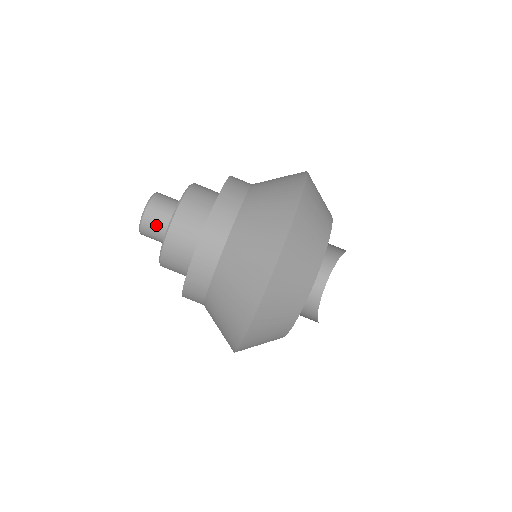
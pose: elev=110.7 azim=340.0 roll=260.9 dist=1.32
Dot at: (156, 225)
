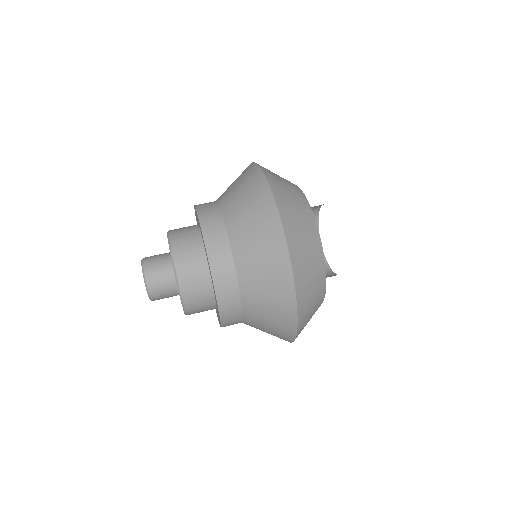
Dot at: (160, 278)
